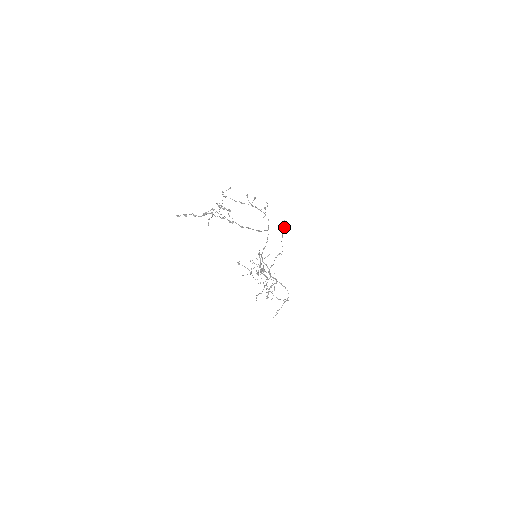
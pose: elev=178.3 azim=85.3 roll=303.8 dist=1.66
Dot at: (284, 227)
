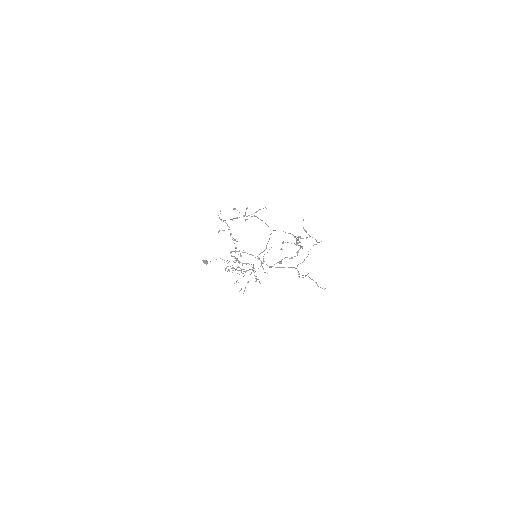
Dot at: occluded
